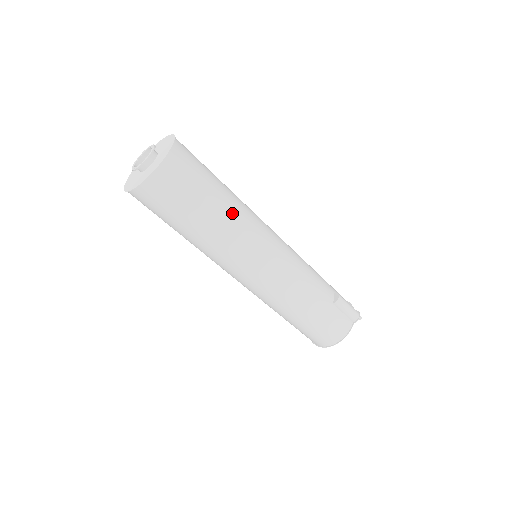
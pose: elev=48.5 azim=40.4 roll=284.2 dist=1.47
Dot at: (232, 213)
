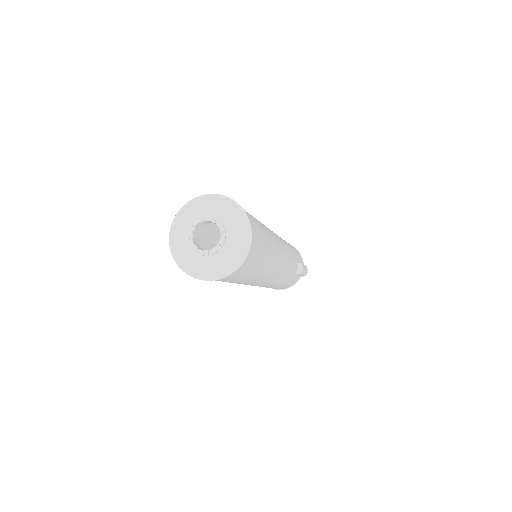
Dot at: (268, 265)
